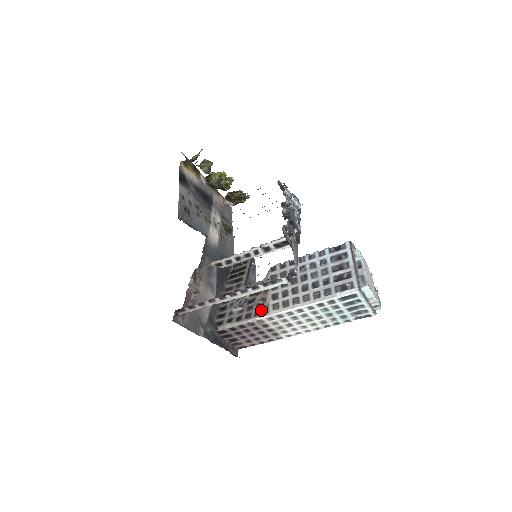
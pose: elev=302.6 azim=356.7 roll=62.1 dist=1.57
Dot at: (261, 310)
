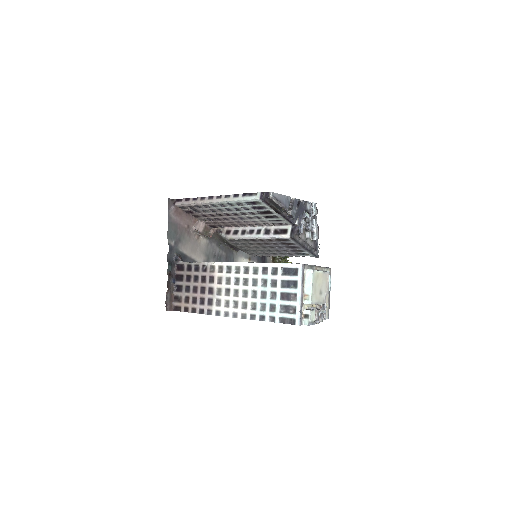
Dot at: occluded
